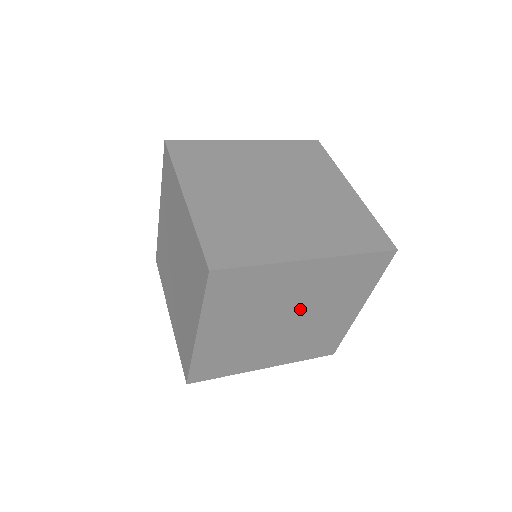
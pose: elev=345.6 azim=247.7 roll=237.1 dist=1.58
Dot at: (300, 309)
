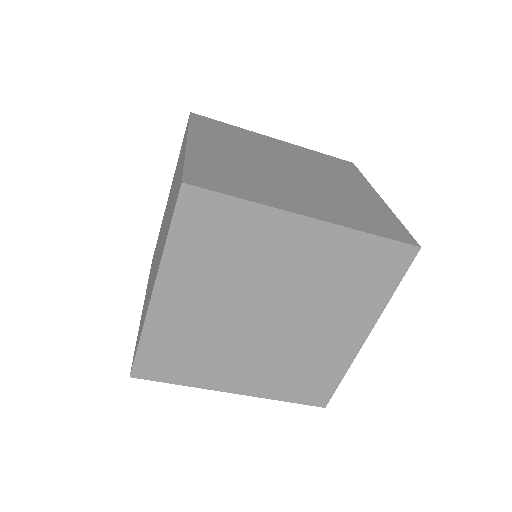
Dot at: (288, 302)
